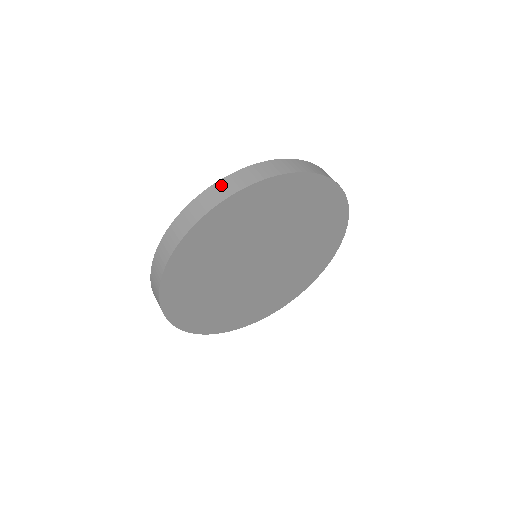
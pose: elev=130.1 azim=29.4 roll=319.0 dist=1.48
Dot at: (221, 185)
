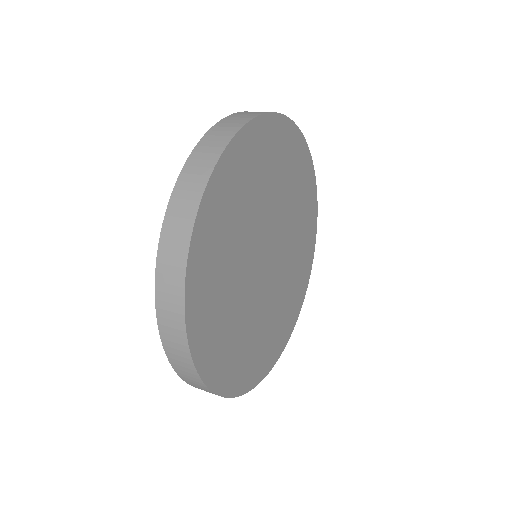
Dot at: (241, 113)
